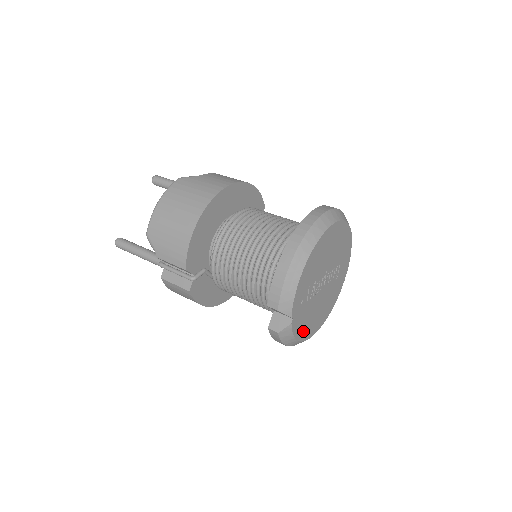
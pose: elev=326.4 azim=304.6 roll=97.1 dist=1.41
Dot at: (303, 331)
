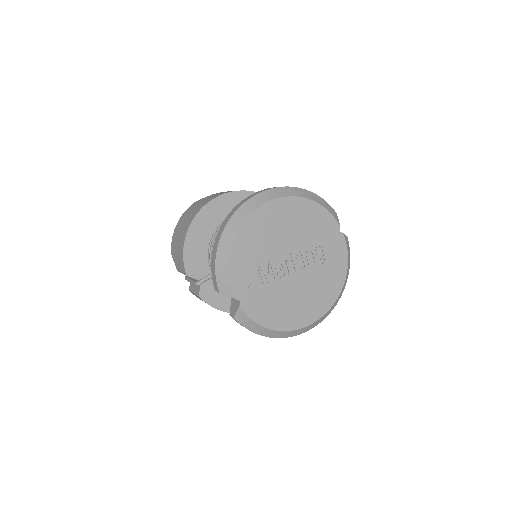
Dot at: (275, 318)
